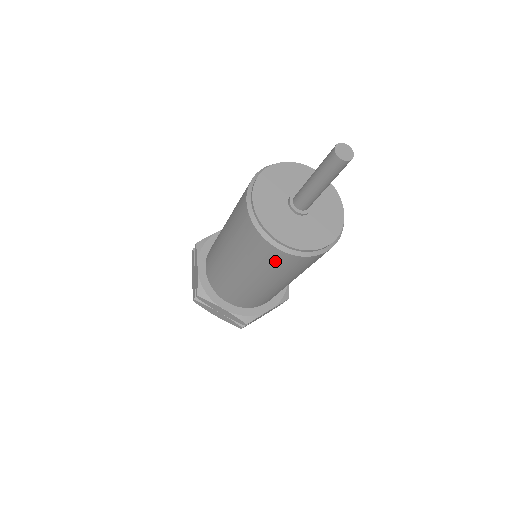
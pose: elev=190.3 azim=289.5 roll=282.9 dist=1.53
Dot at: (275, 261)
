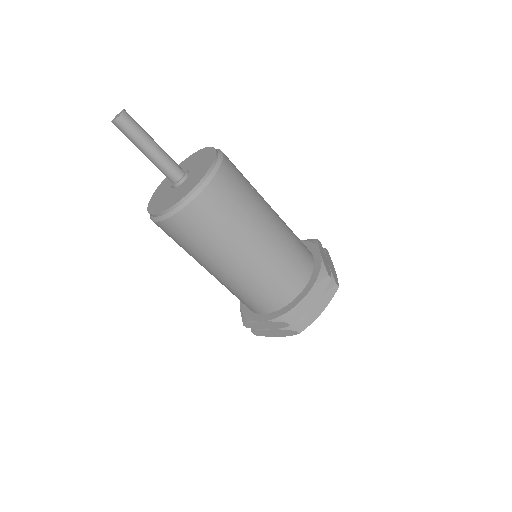
Dot at: (184, 233)
